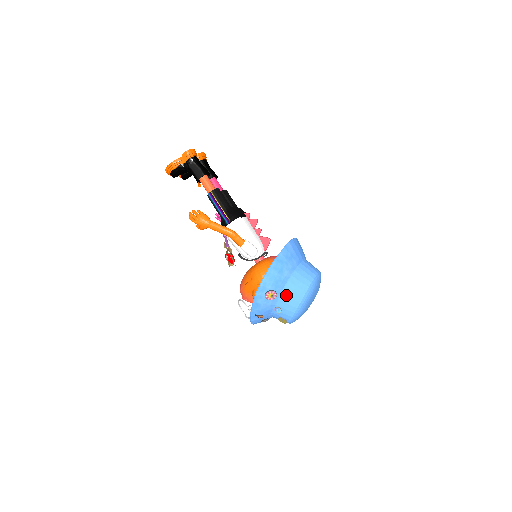
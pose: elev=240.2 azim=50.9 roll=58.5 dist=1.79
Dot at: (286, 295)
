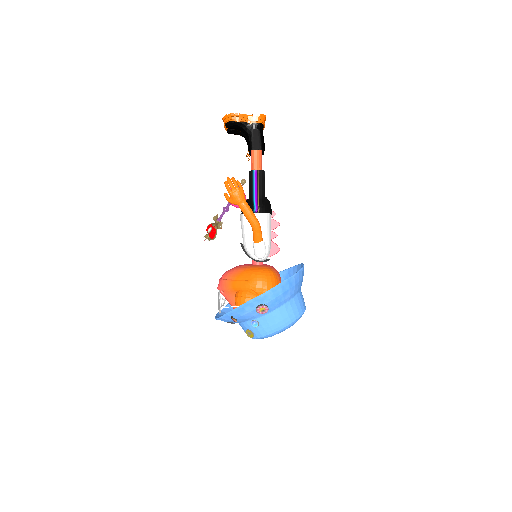
Dot at: (274, 316)
